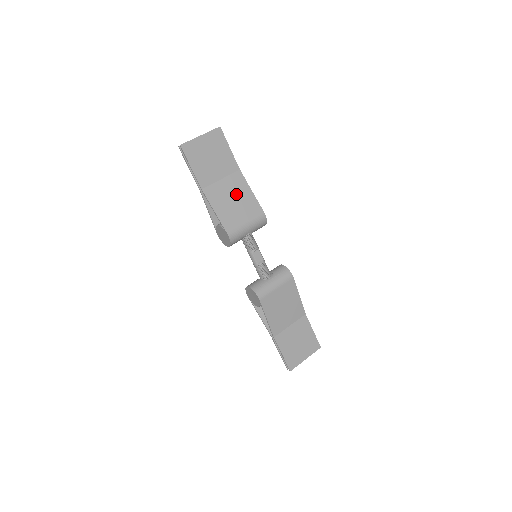
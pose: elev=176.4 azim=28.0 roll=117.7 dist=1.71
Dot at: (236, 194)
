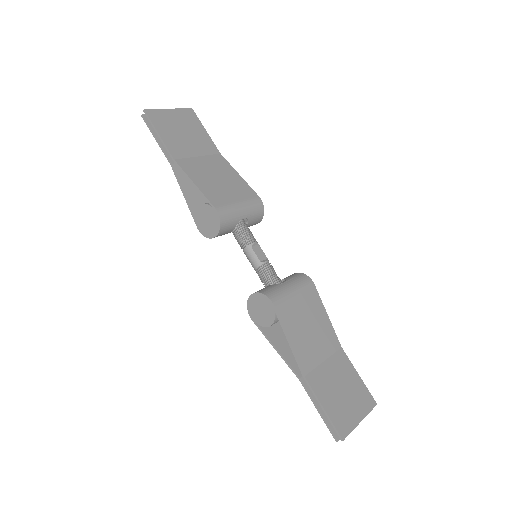
Dot at: (220, 173)
